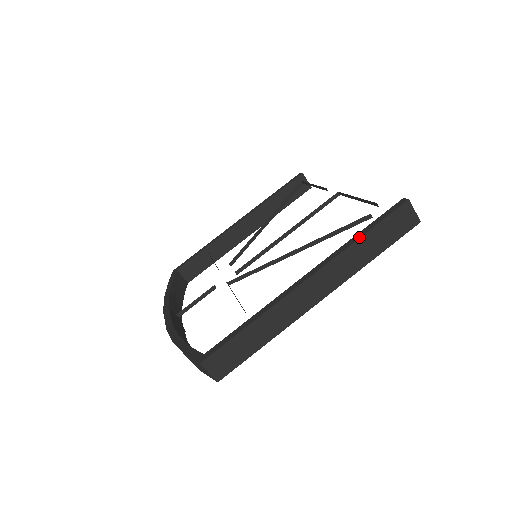
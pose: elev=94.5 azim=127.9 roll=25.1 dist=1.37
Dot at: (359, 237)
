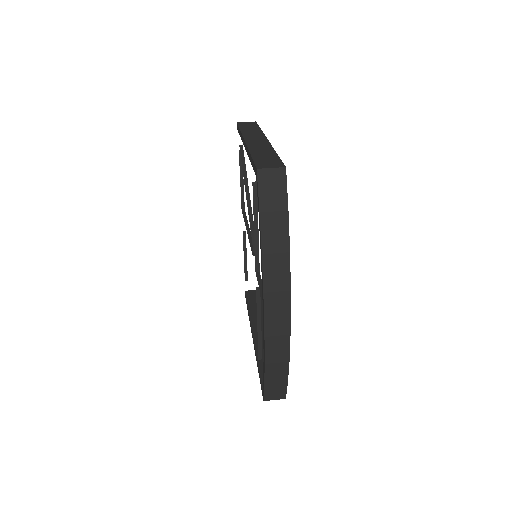
Dot at: (240, 131)
